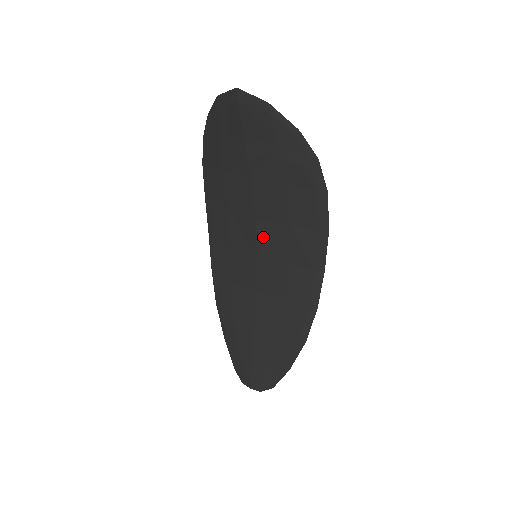
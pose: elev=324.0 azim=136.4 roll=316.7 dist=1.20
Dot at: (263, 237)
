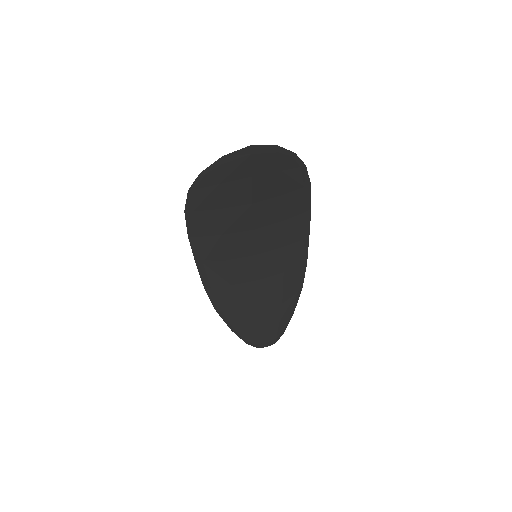
Dot at: (261, 240)
